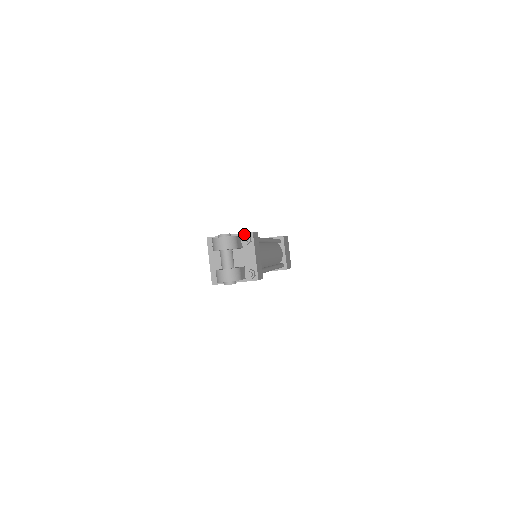
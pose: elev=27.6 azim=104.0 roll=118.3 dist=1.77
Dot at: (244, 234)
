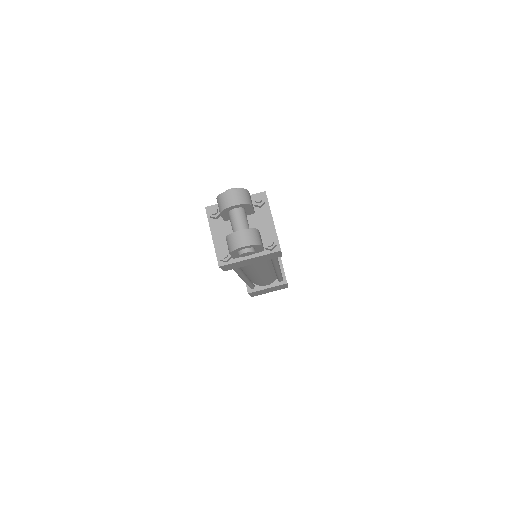
Dot at: occluded
